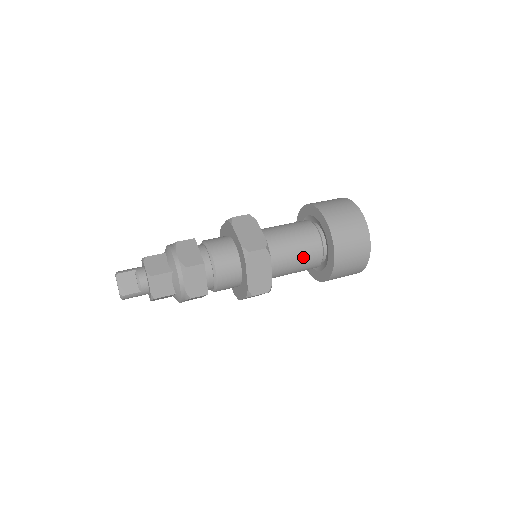
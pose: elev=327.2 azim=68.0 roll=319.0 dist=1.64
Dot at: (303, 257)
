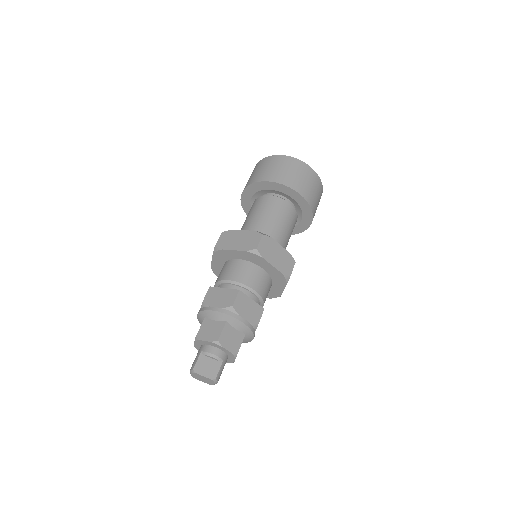
Dot at: (285, 220)
